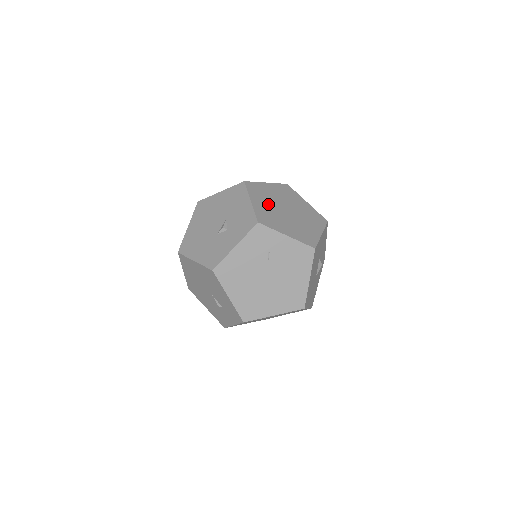
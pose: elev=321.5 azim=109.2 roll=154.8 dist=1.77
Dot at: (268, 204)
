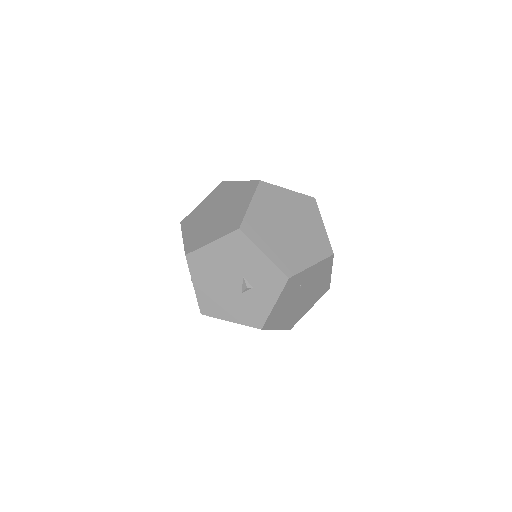
Dot at: (274, 239)
